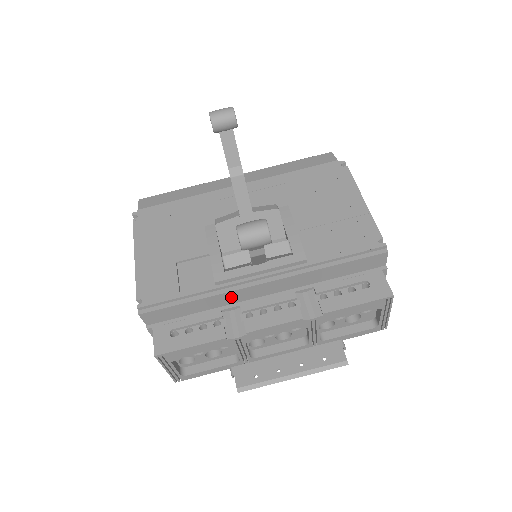
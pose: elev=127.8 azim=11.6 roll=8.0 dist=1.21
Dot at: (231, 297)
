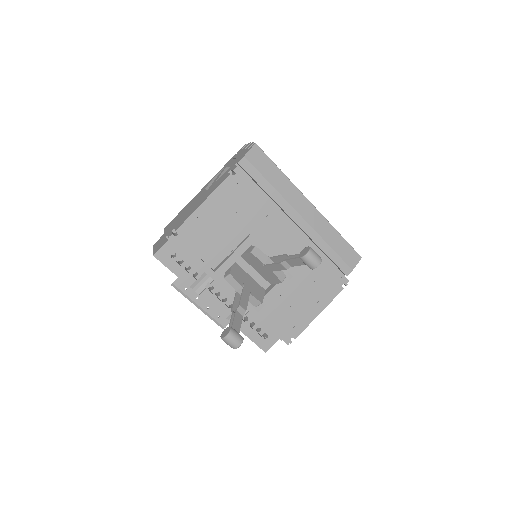
Dot at: occluded
